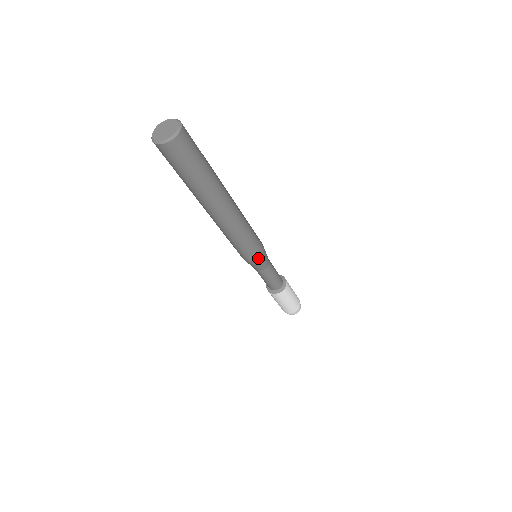
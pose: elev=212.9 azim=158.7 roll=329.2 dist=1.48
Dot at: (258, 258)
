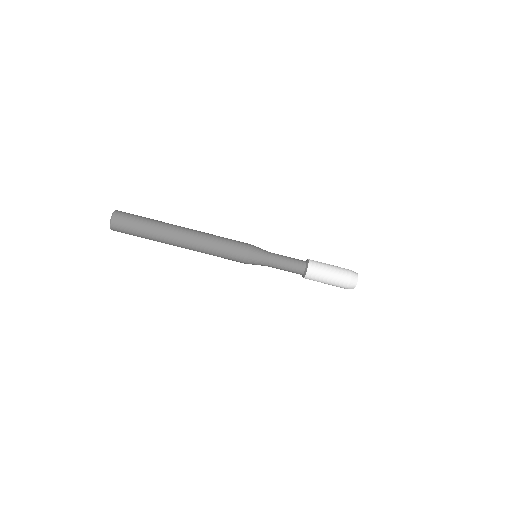
Dot at: (248, 257)
